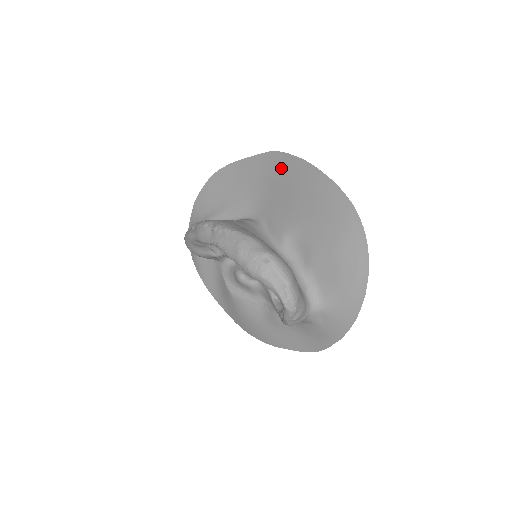
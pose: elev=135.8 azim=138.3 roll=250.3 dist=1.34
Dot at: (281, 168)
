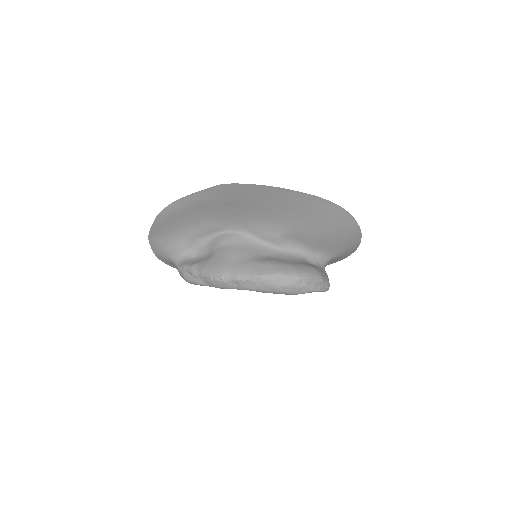
Dot at: (242, 194)
